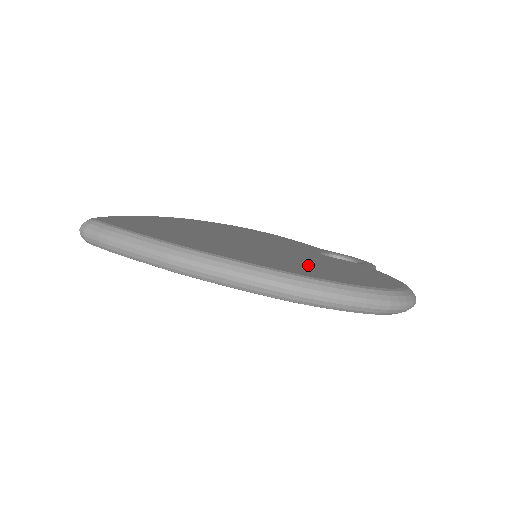
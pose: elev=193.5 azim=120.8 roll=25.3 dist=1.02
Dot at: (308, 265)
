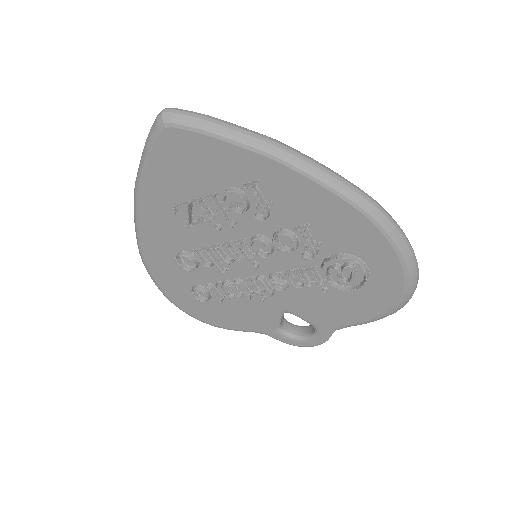
Dot at: occluded
